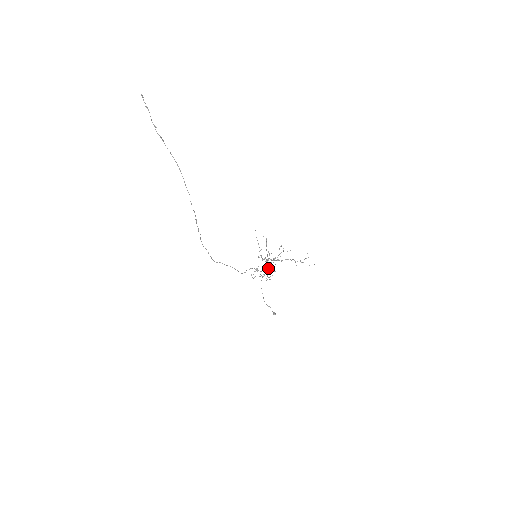
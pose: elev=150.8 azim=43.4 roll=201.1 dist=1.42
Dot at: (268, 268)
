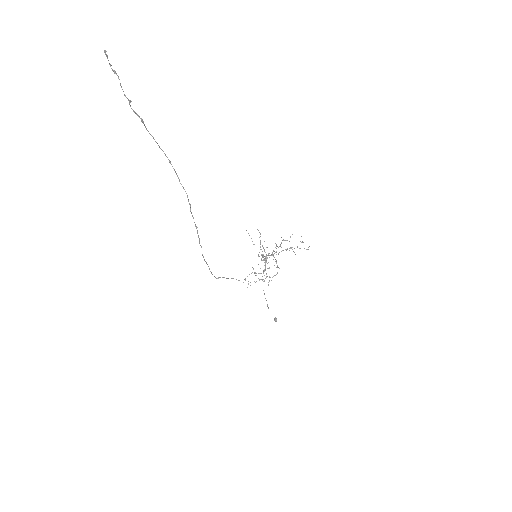
Dot at: occluded
